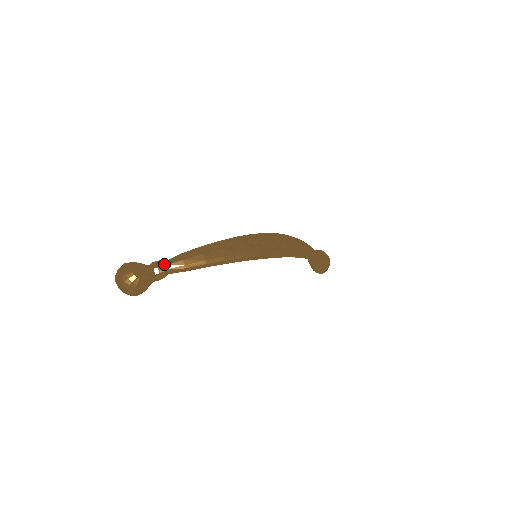
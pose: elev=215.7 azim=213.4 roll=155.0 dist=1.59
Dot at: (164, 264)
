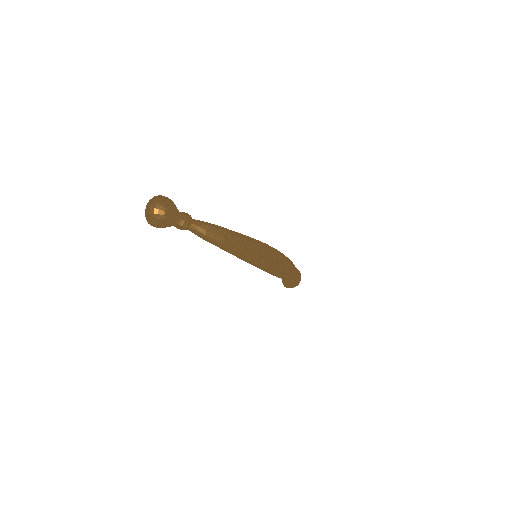
Dot at: (191, 222)
